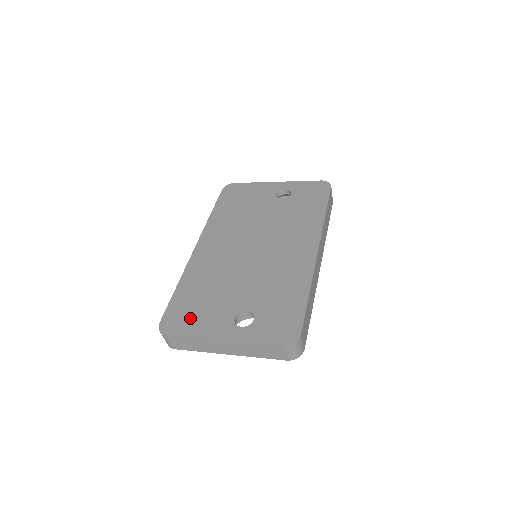
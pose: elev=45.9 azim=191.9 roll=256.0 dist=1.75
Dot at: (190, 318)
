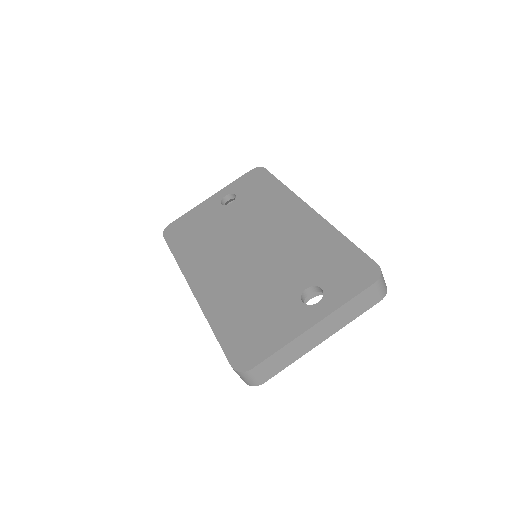
Dot at: (259, 337)
